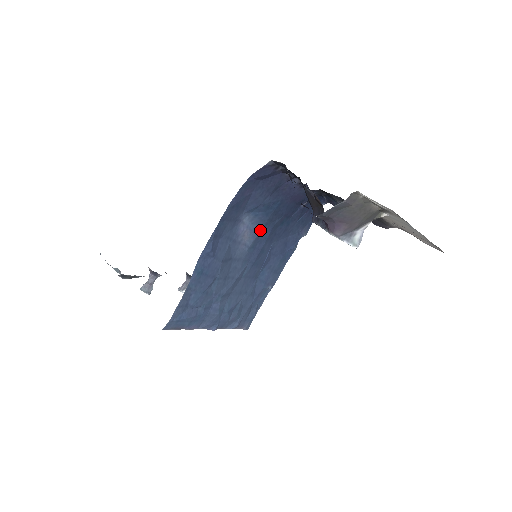
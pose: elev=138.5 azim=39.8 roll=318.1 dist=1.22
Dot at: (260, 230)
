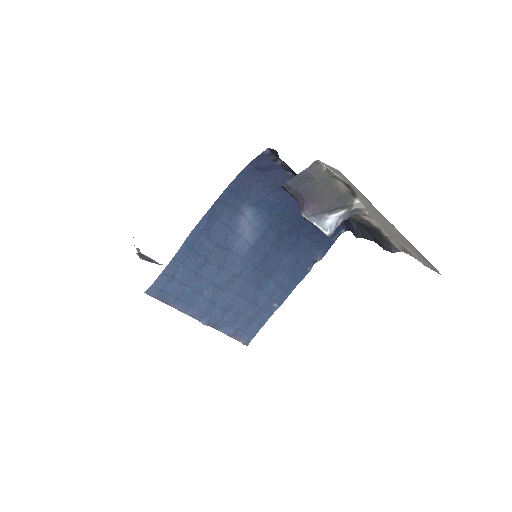
Dot at: (264, 231)
